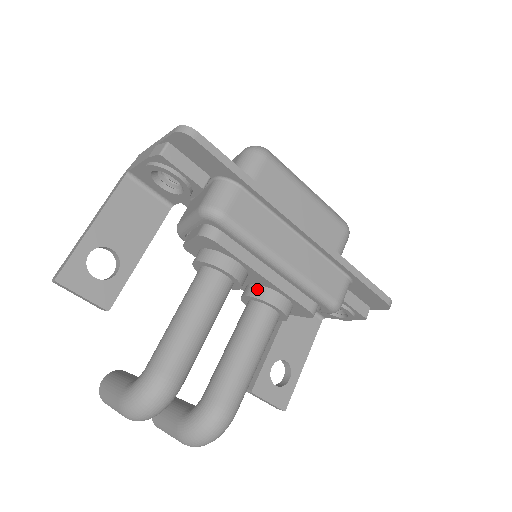
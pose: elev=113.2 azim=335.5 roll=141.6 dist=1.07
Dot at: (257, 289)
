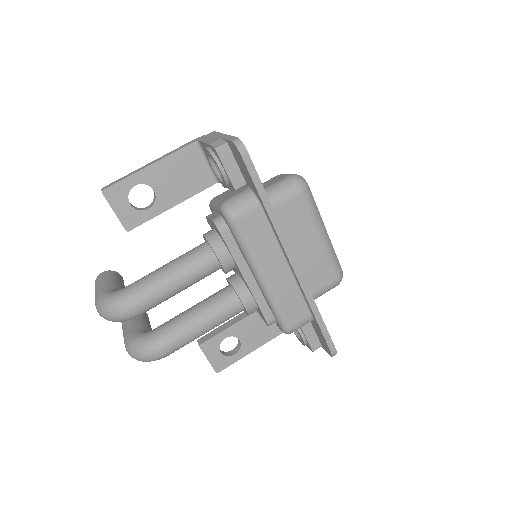
Dot at: (238, 281)
